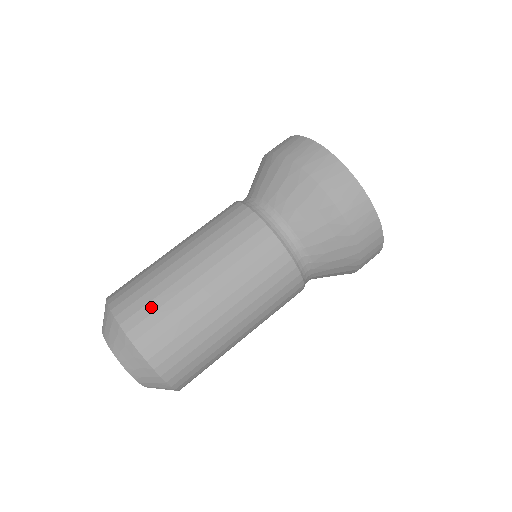
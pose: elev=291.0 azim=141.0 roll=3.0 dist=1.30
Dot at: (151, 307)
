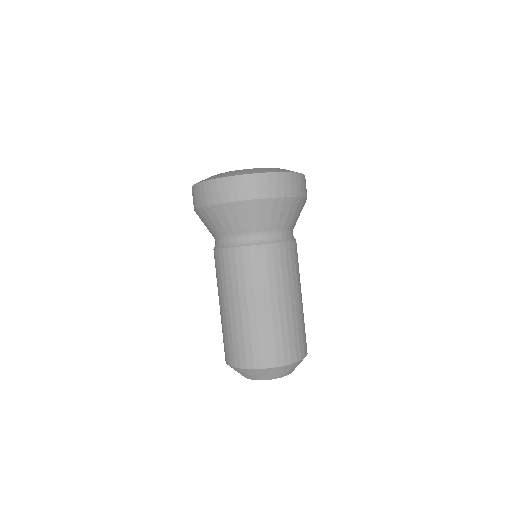
Dot at: (263, 345)
